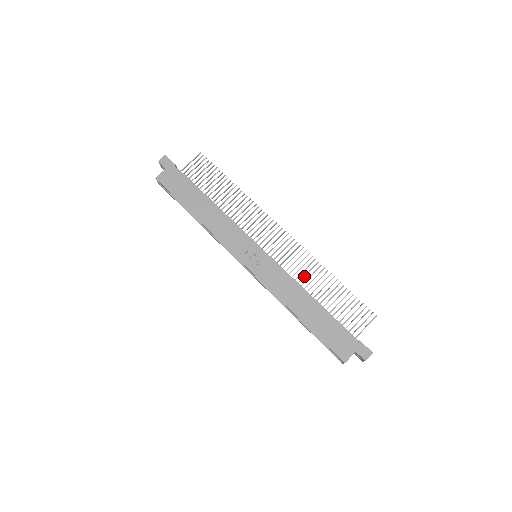
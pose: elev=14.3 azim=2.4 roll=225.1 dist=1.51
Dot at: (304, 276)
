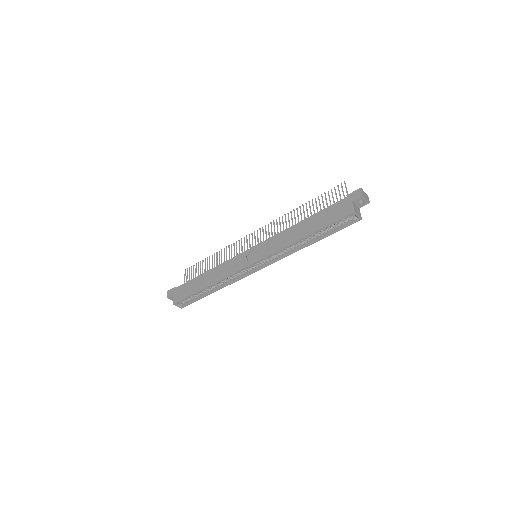
Dot at: (289, 226)
